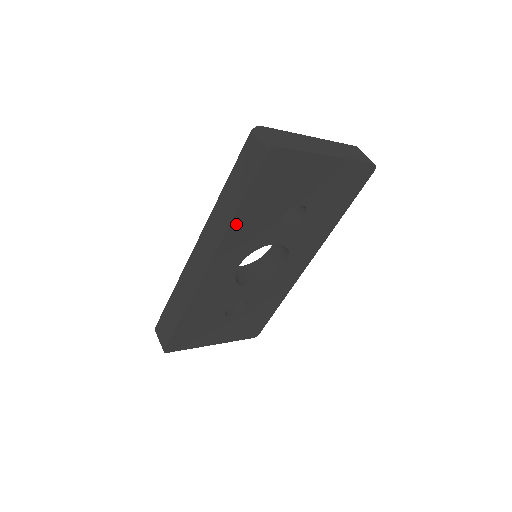
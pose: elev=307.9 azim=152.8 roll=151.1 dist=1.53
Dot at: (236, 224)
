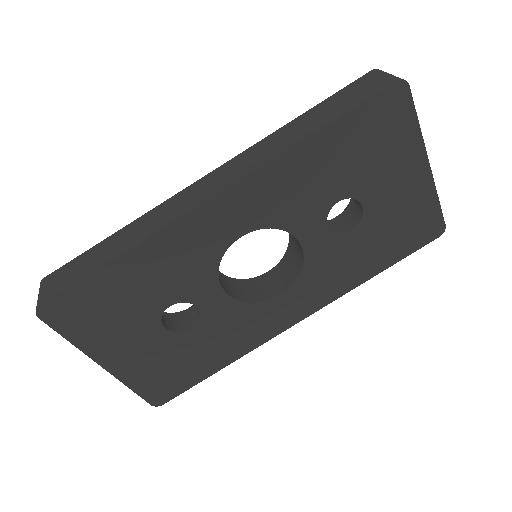
Dot at: (295, 155)
